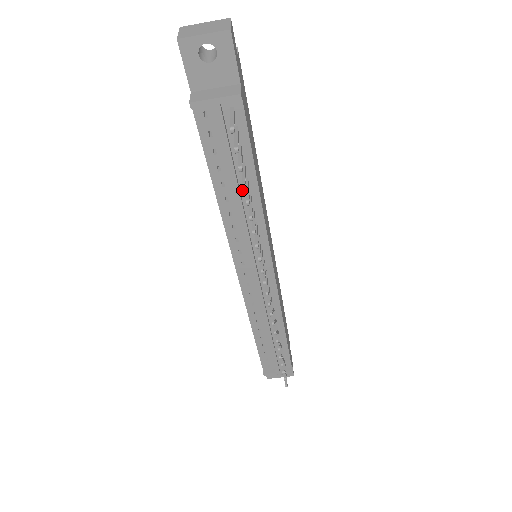
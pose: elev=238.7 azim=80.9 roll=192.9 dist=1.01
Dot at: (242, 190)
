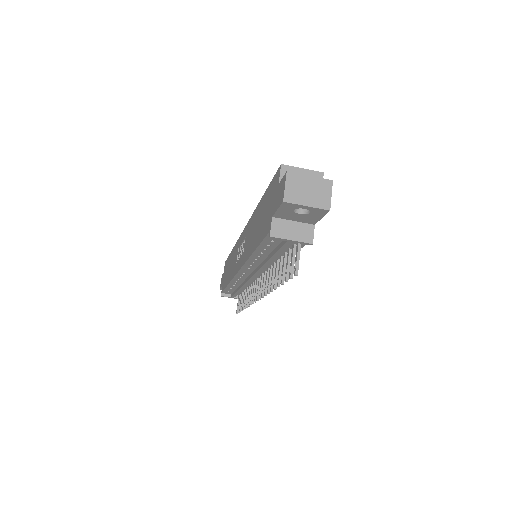
Dot at: occluded
